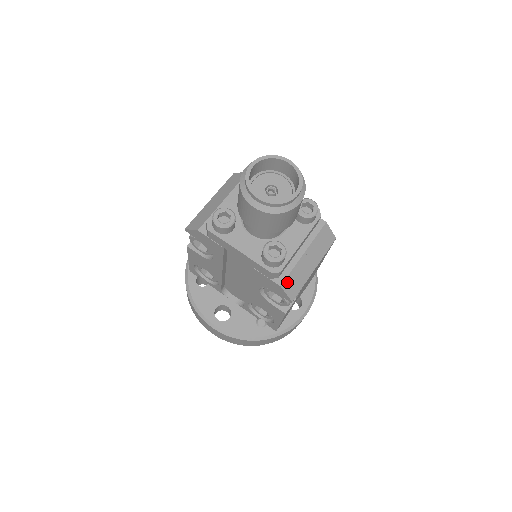
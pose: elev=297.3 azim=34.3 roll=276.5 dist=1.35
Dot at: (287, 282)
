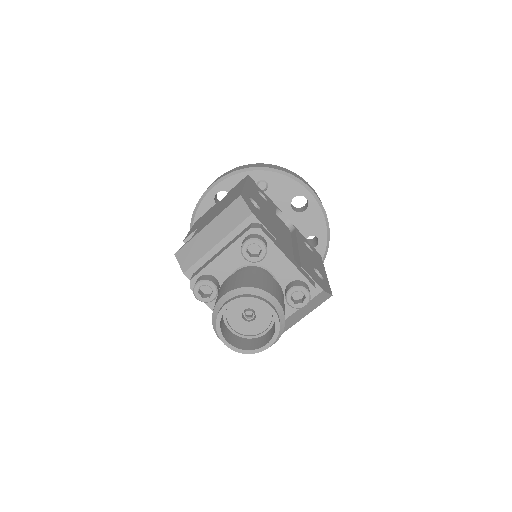
Dot at: occluded
